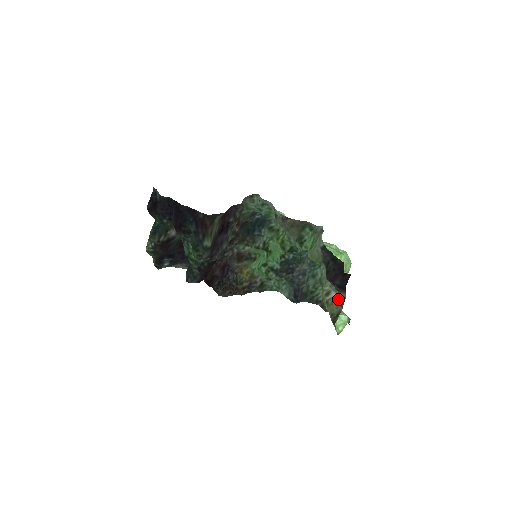
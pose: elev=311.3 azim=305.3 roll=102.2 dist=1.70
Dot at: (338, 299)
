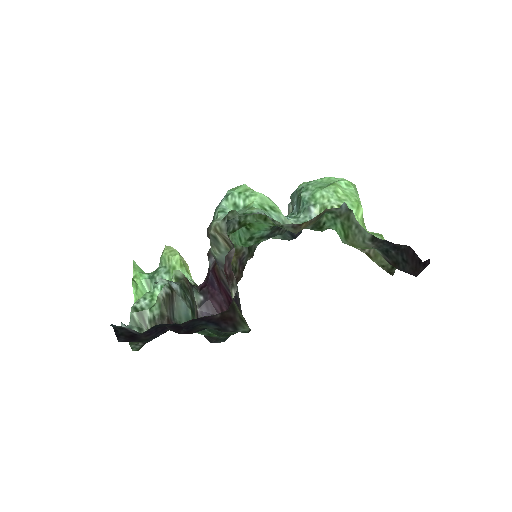
Dot at: occluded
